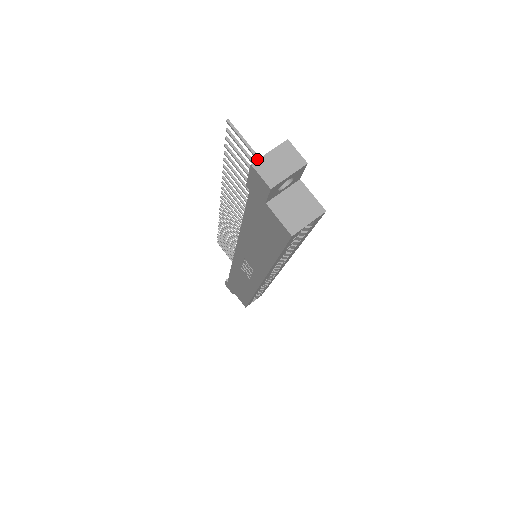
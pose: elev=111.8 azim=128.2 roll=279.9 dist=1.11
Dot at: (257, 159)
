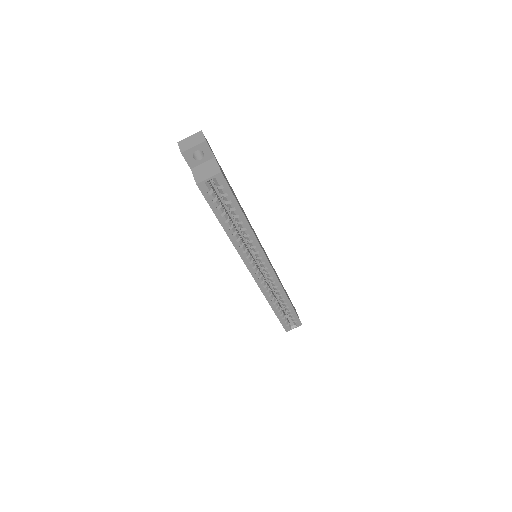
Dot at: occluded
